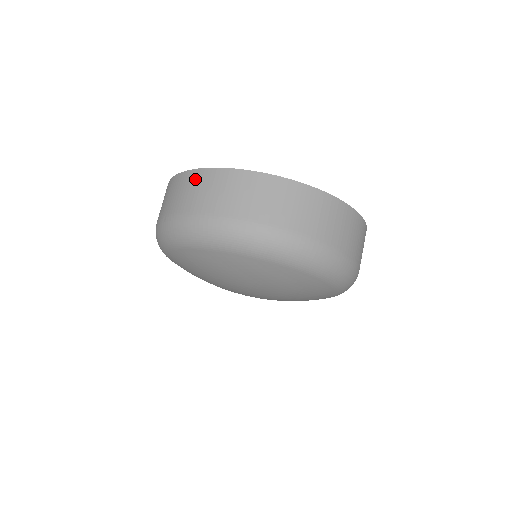
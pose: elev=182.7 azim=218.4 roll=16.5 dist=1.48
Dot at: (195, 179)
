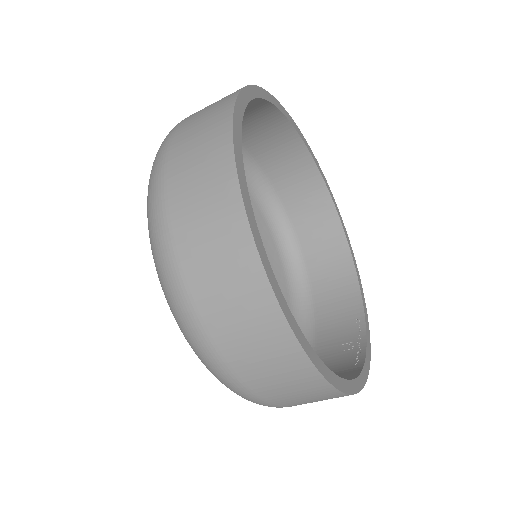
Dot at: (220, 107)
